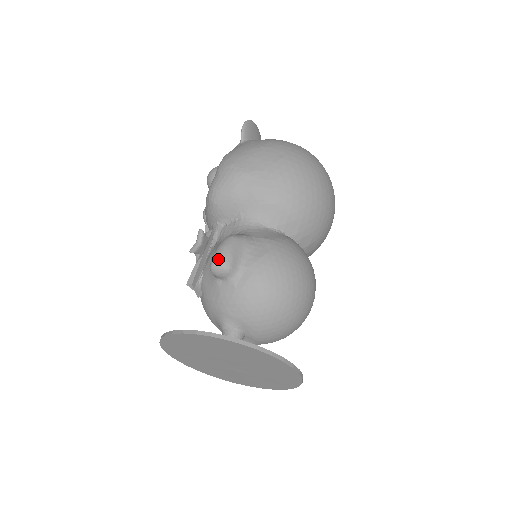
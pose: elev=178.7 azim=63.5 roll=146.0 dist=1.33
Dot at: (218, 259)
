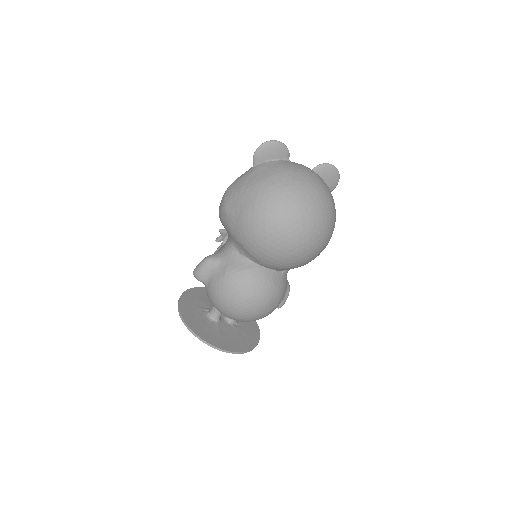
Dot at: (194, 273)
